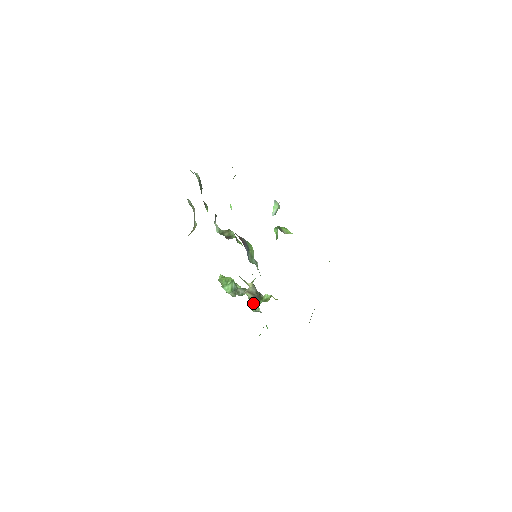
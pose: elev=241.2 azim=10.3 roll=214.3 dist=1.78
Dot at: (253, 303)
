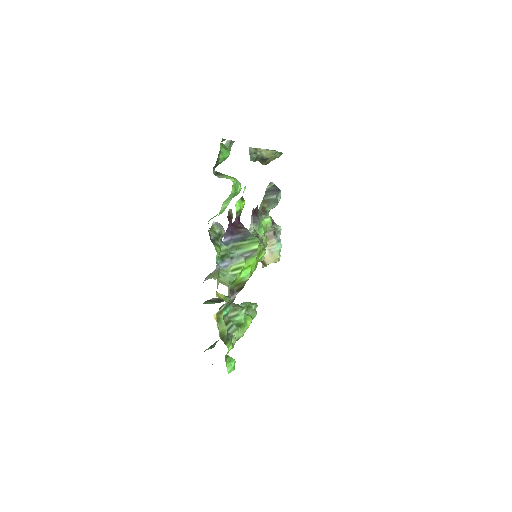
Dot at: (232, 322)
